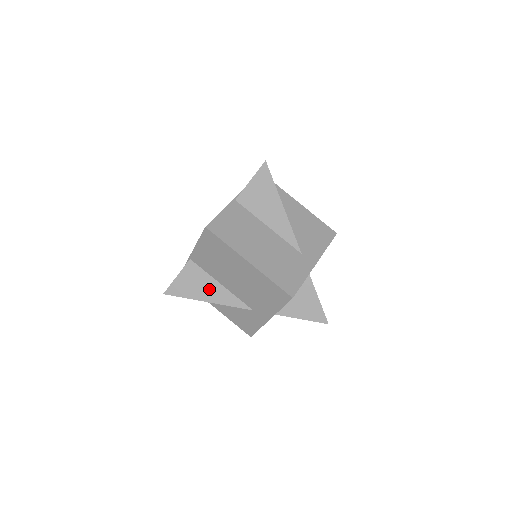
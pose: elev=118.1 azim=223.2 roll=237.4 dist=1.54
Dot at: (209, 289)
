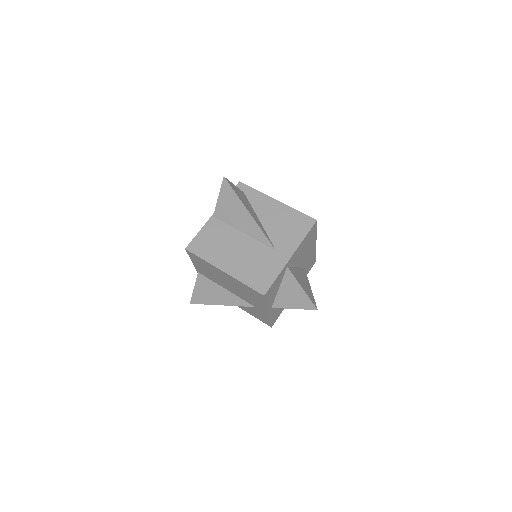
Dot at: (218, 294)
